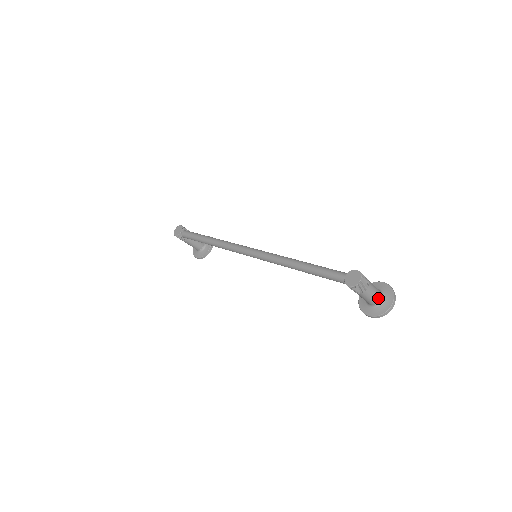
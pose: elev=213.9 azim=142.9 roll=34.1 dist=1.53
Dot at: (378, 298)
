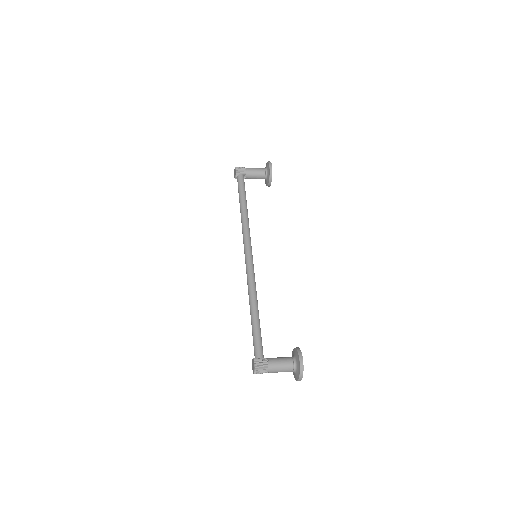
Dot at: (288, 371)
